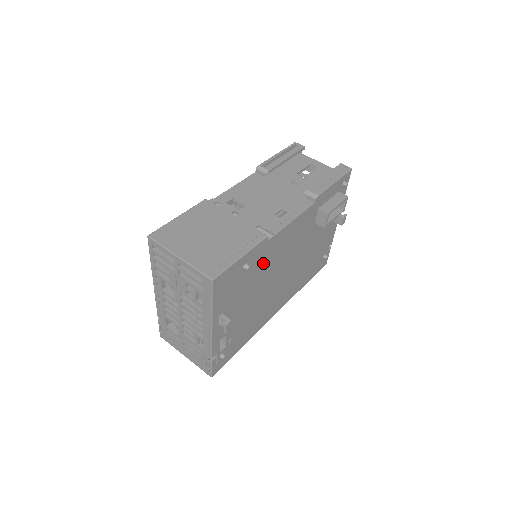
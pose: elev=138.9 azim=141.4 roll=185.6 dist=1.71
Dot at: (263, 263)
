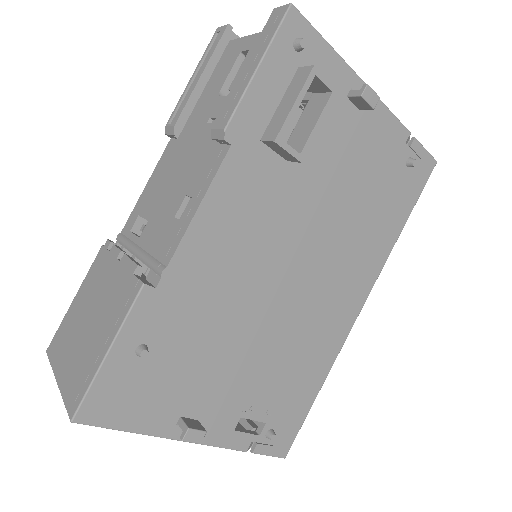
Dot at: (197, 310)
